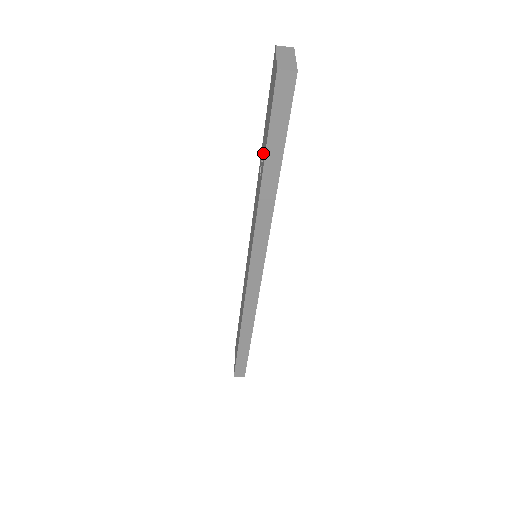
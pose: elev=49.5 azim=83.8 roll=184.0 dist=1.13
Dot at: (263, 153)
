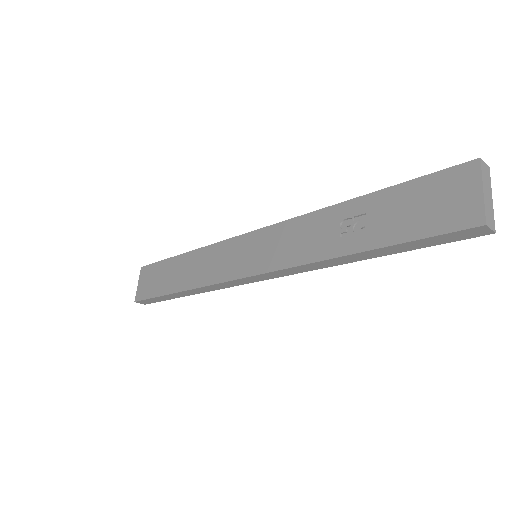
Dot at: (370, 227)
